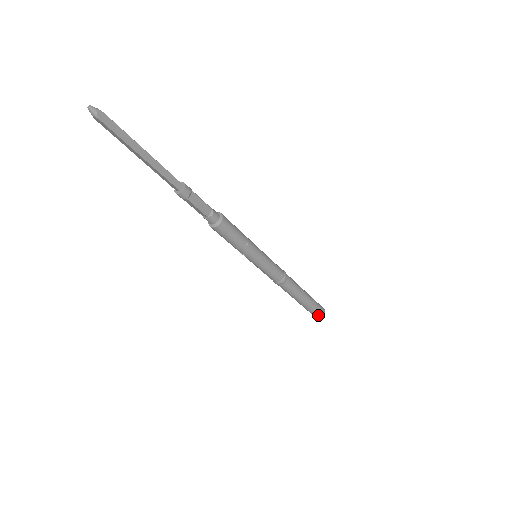
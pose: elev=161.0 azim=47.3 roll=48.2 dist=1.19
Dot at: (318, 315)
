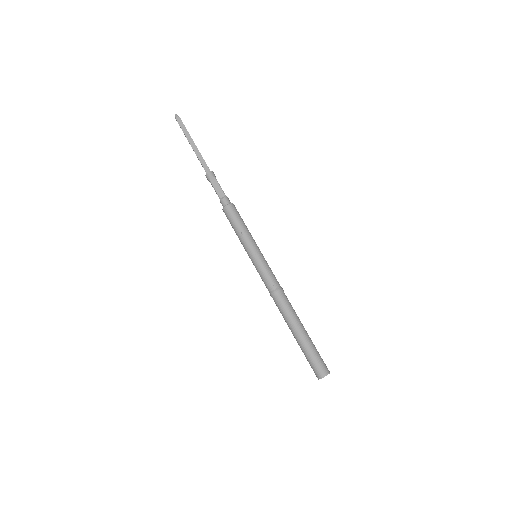
Dot at: (316, 372)
